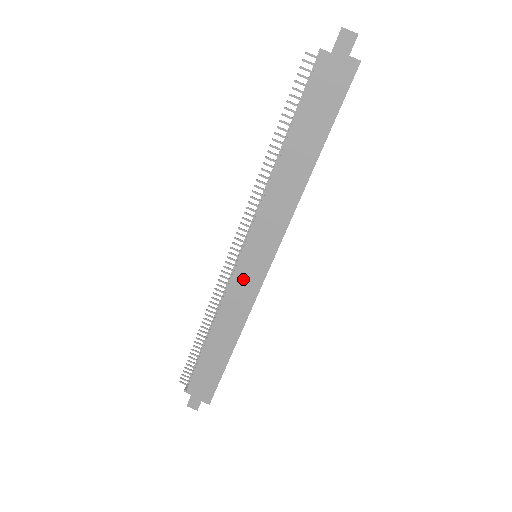
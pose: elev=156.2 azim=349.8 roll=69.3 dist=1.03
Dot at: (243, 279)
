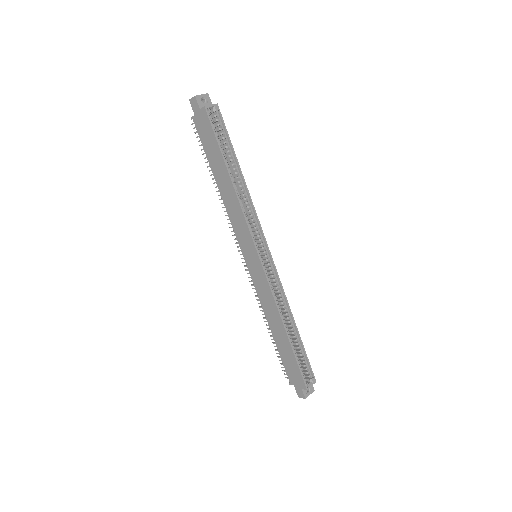
Dot at: (256, 276)
